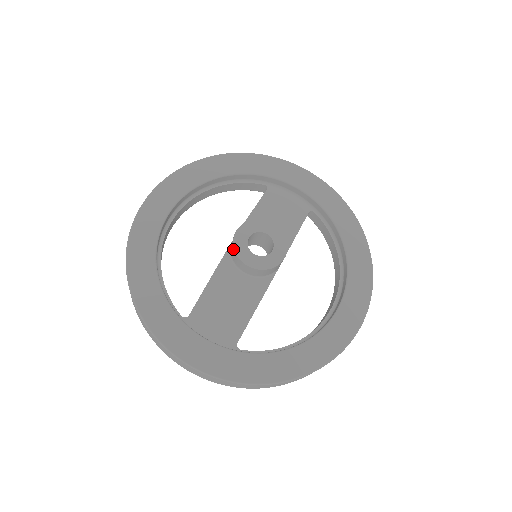
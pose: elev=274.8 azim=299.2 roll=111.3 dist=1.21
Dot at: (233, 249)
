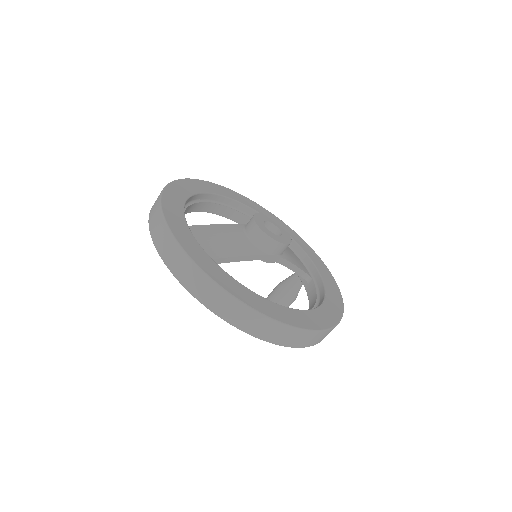
Dot at: (253, 216)
